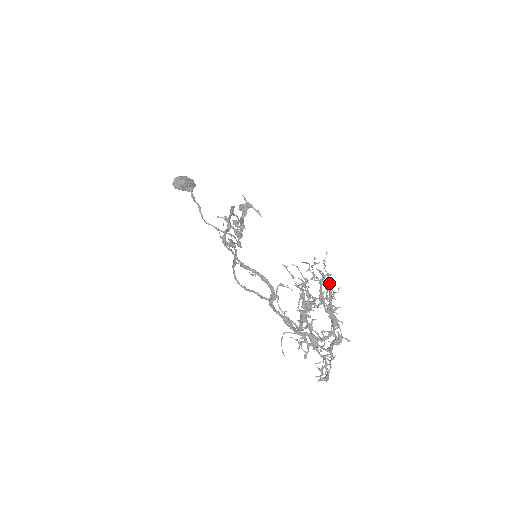
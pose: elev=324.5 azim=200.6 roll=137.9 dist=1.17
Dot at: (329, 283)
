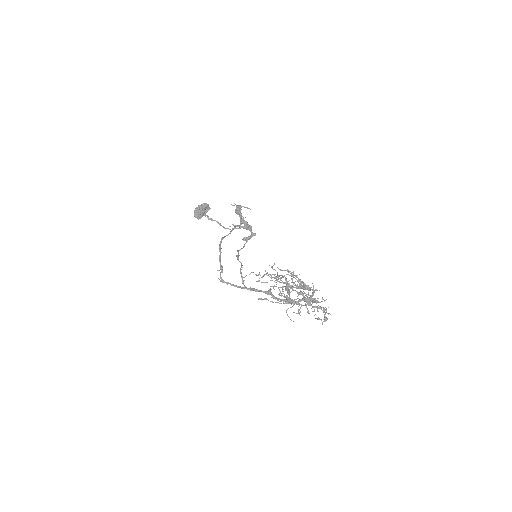
Dot at: (288, 271)
